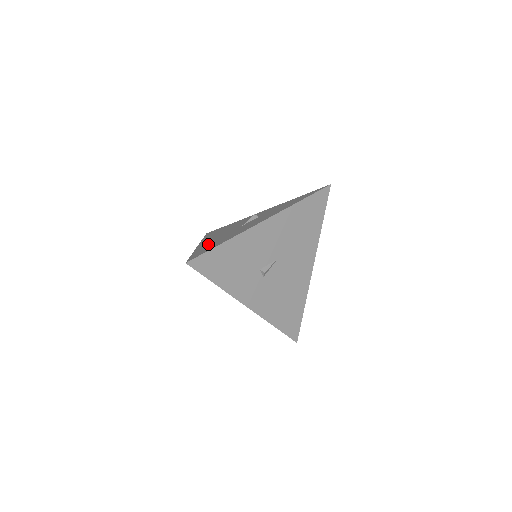
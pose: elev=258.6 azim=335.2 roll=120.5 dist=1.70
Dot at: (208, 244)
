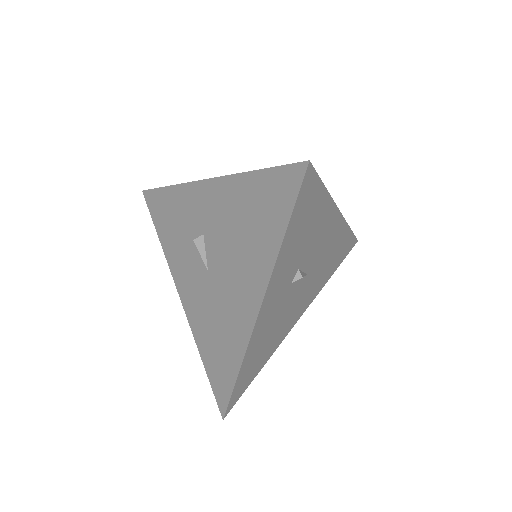
Dot at: occluded
